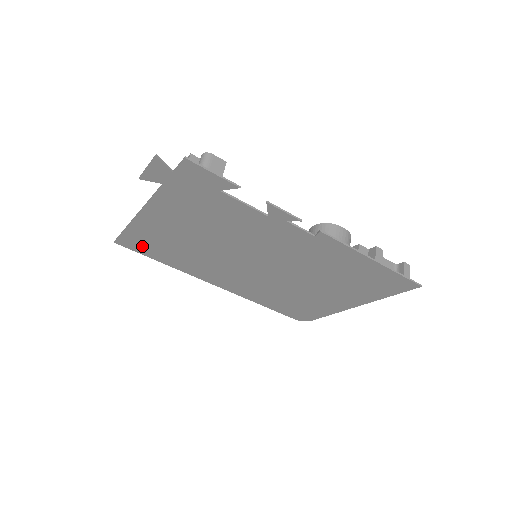
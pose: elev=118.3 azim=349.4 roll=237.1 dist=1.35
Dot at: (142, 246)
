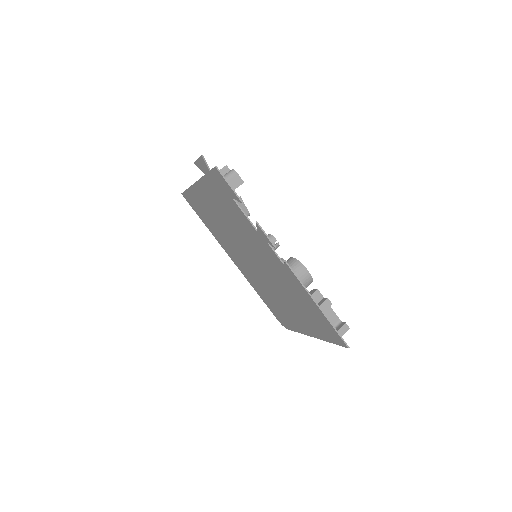
Dot at: (195, 206)
